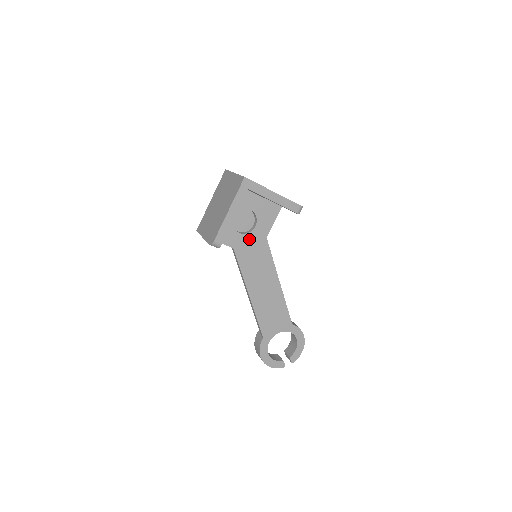
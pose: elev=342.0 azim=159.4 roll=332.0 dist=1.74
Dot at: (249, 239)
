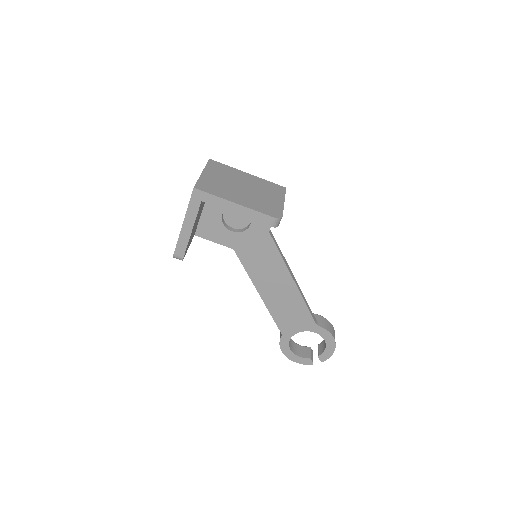
Dot at: (245, 238)
